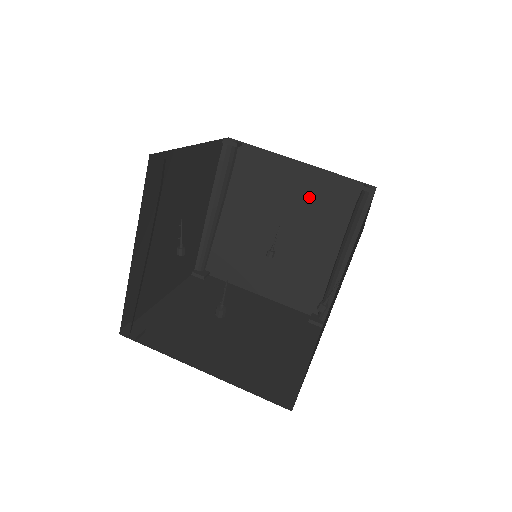
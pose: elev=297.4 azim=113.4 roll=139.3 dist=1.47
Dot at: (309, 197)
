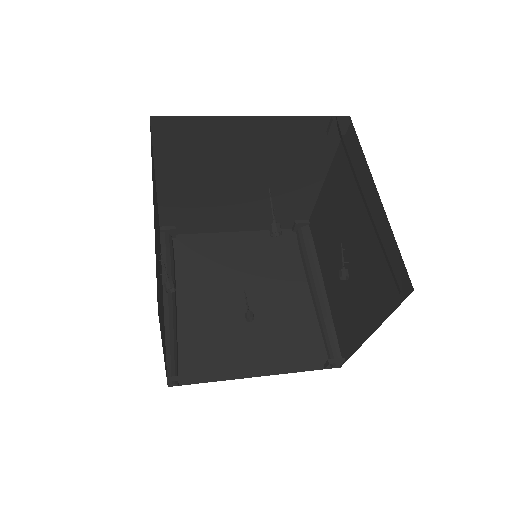
Dot at: (257, 255)
